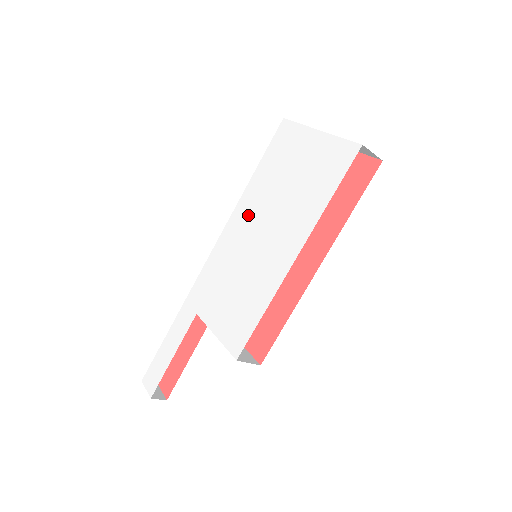
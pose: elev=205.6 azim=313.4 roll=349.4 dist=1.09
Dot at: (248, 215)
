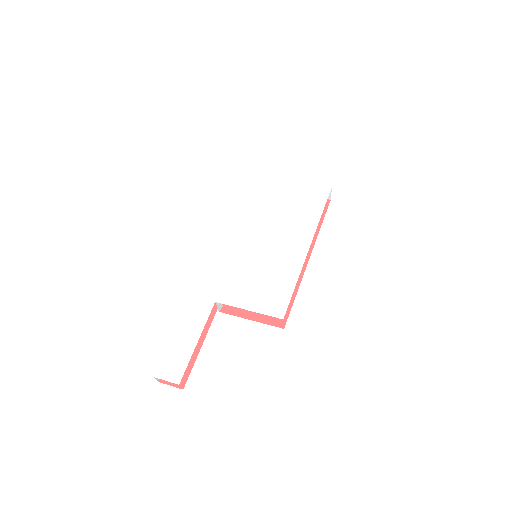
Dot at: (246, 227)
